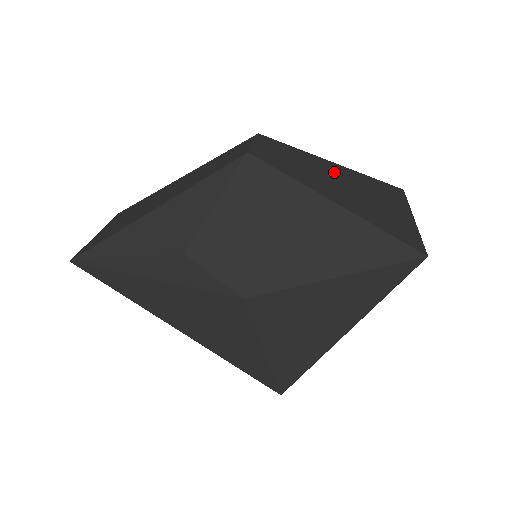
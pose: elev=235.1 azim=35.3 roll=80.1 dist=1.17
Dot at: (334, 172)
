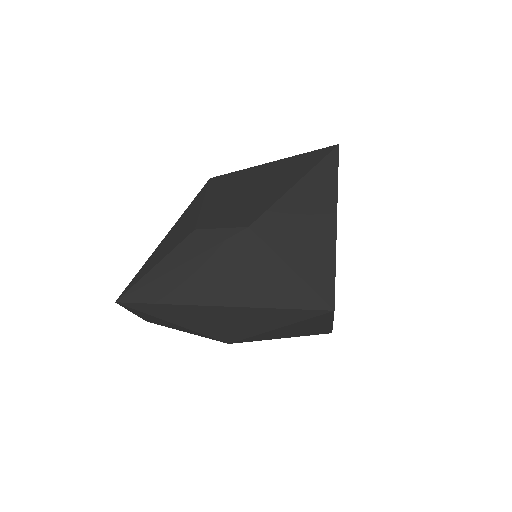
Dot at: occluded
